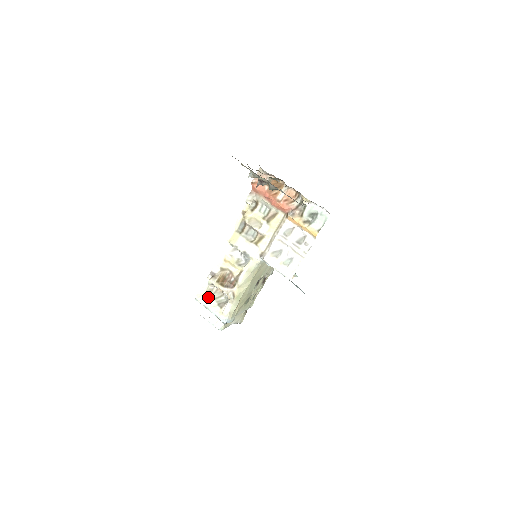
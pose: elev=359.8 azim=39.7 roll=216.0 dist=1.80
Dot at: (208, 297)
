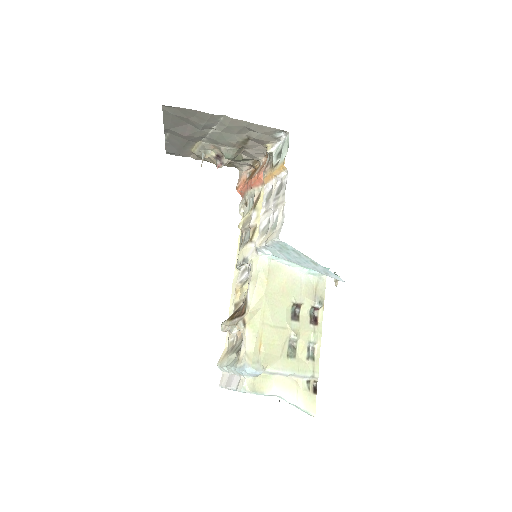
Dot at: (229, 354)
